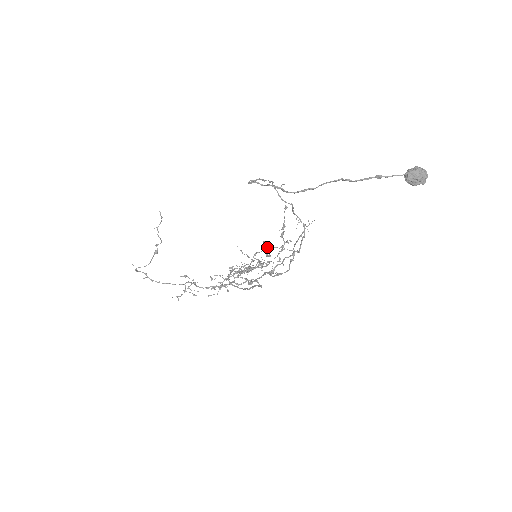
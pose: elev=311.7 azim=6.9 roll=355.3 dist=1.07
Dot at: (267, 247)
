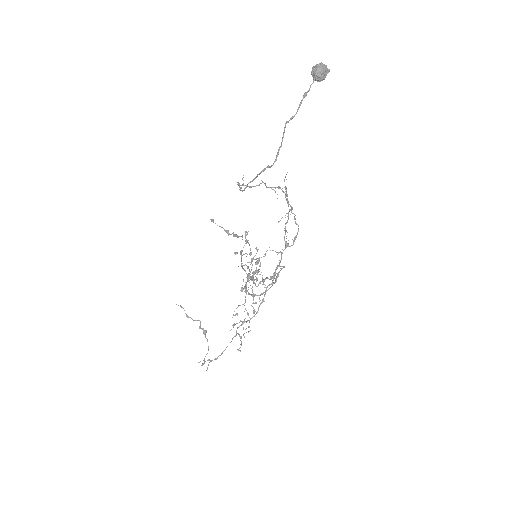
Dot at: (240, 253)
